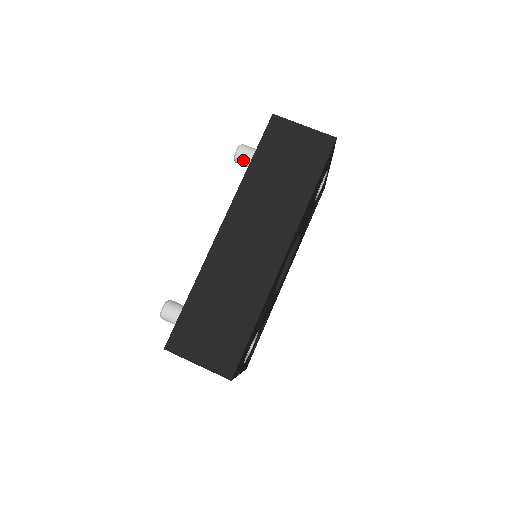
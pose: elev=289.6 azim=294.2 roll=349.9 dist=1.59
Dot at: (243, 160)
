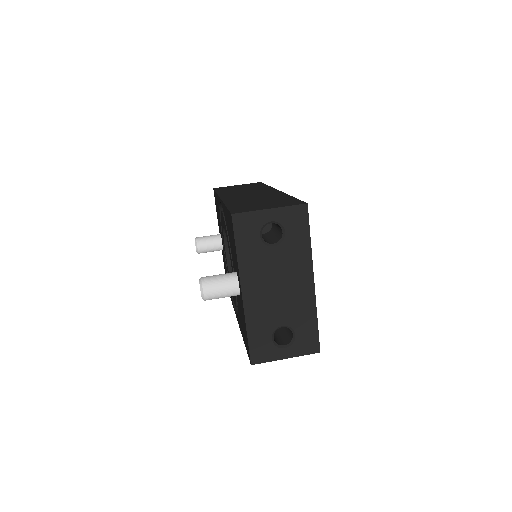
Dot at: (203, 241)
